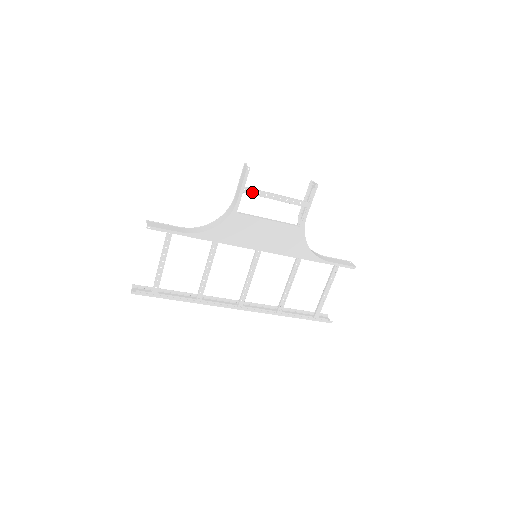
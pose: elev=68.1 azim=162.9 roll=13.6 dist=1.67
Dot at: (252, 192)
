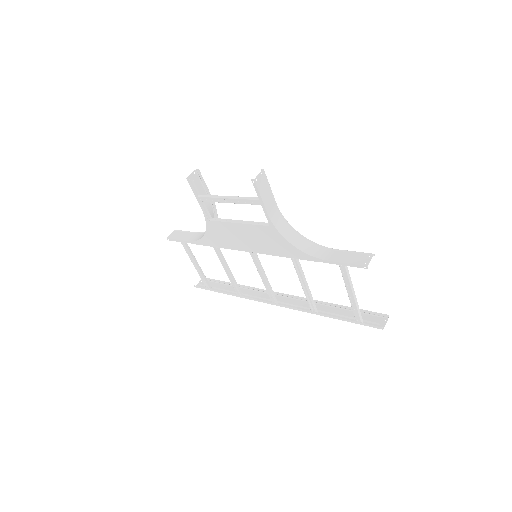
Dot at: (207, 200)
